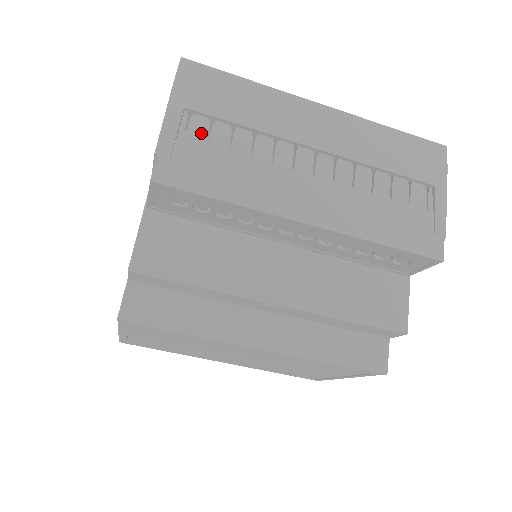
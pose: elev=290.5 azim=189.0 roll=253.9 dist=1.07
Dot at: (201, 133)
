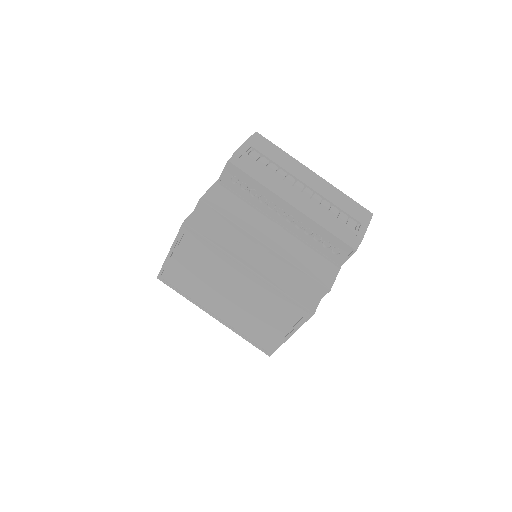
Dot at: (255, 157)
